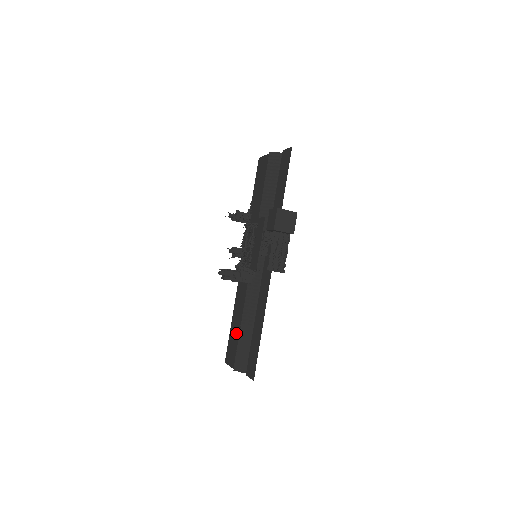
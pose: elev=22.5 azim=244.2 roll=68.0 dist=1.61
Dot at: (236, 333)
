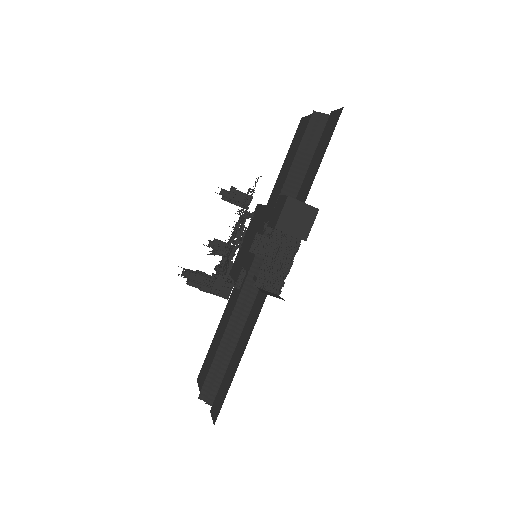
Dot at: (215, 348)
